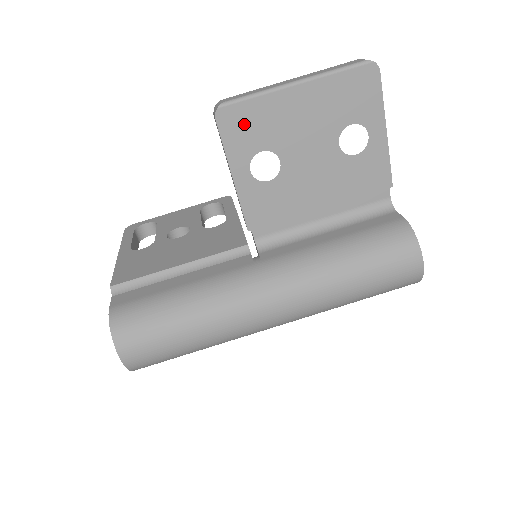
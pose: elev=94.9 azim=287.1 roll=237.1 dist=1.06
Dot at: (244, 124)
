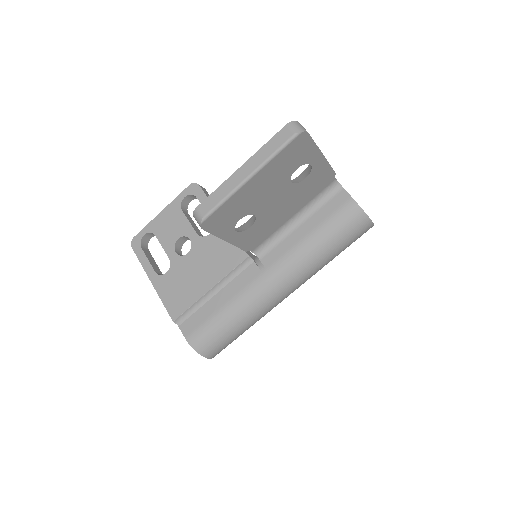
Dot at: (222, 218)
